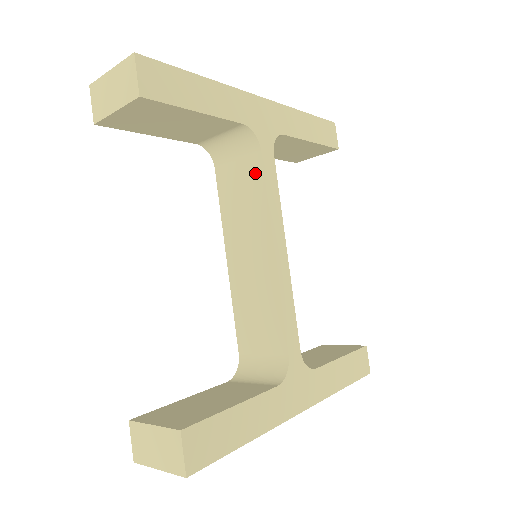
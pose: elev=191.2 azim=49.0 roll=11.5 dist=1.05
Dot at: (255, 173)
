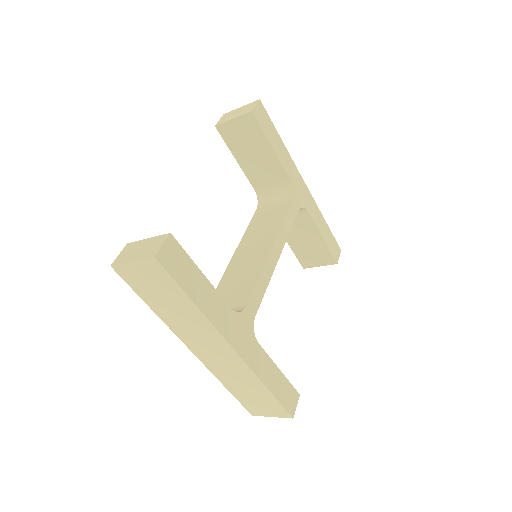
Dot at: (282, 210)
